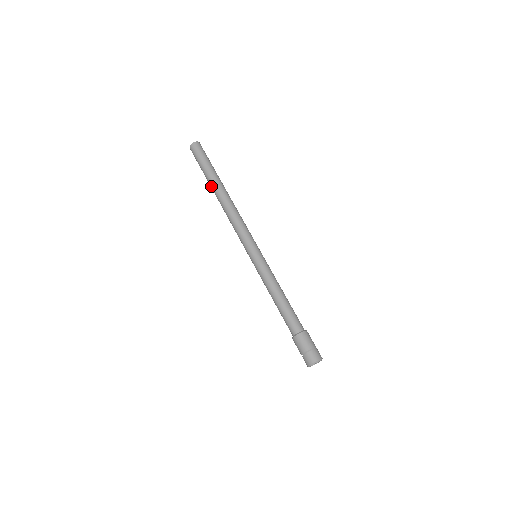
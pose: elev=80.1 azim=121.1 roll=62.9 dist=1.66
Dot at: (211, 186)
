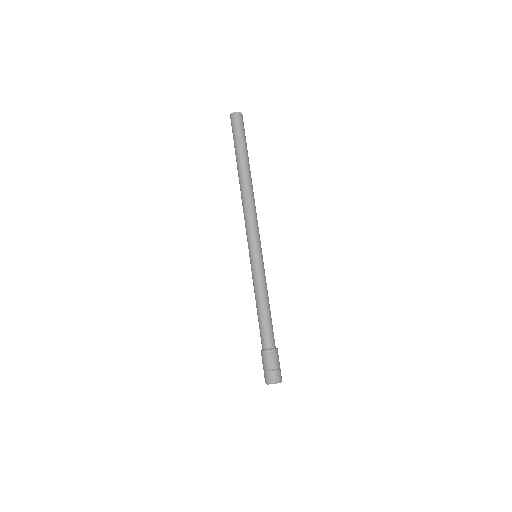
Dot at: (237, 167)
